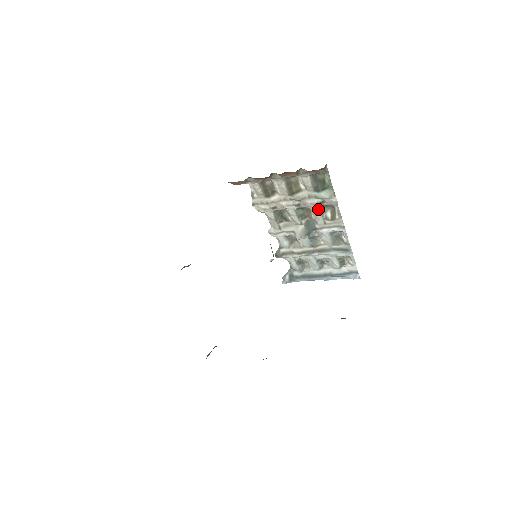
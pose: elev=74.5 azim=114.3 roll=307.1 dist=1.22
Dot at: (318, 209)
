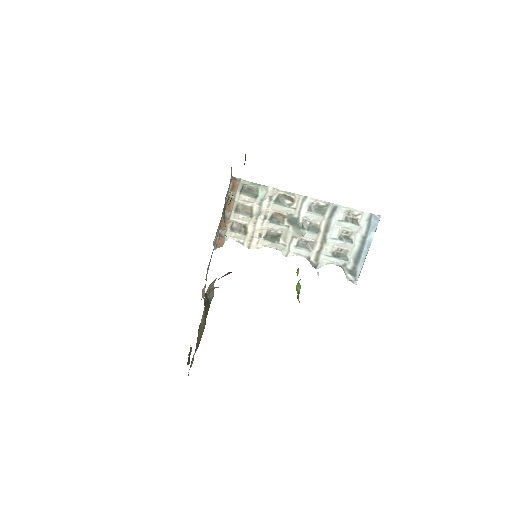
Dot at: (276, 206)
